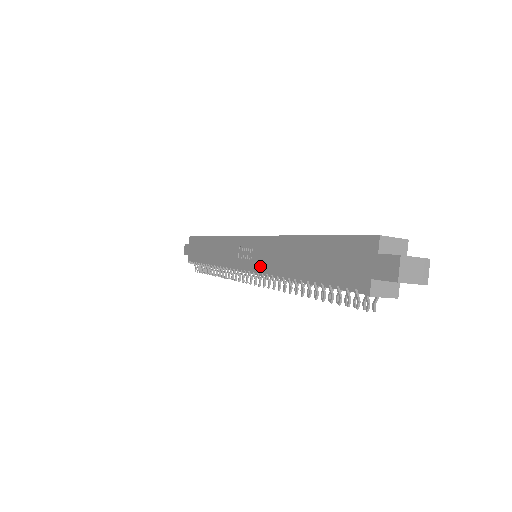
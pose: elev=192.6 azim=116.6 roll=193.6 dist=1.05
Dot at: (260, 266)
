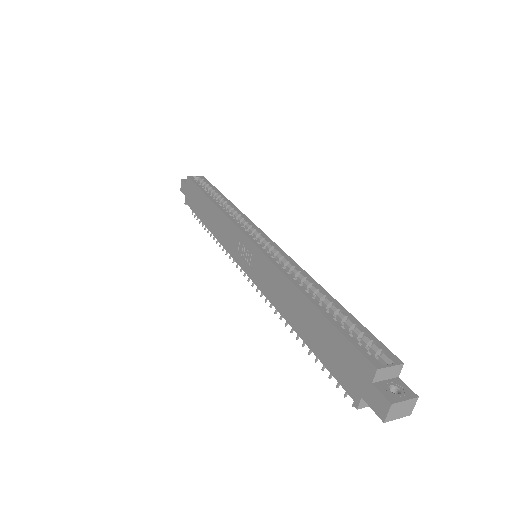
Dot at: (259, 283)
